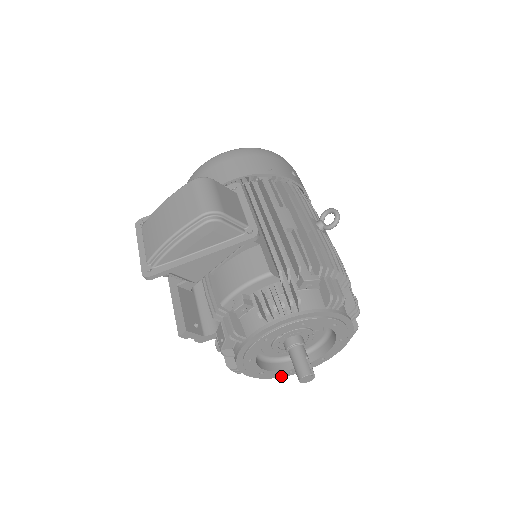
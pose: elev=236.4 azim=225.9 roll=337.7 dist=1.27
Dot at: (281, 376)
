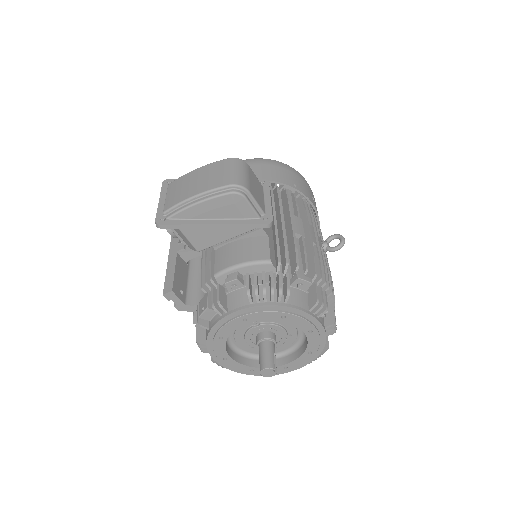
Dot at: (241, 371)
